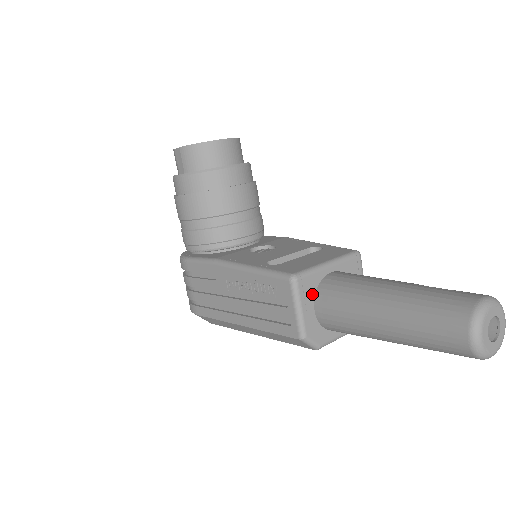
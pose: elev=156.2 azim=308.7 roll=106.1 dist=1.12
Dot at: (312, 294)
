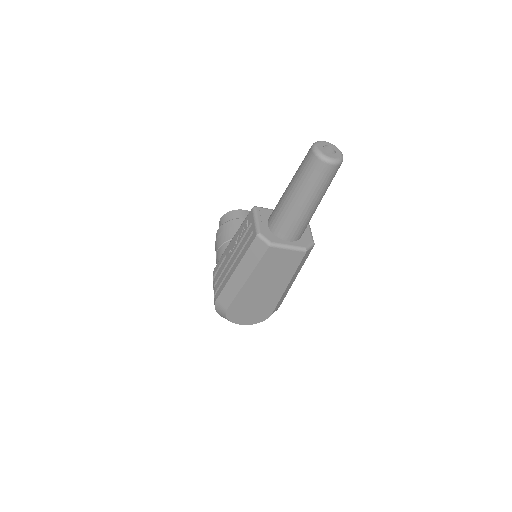
Dot at: (267, 217)
